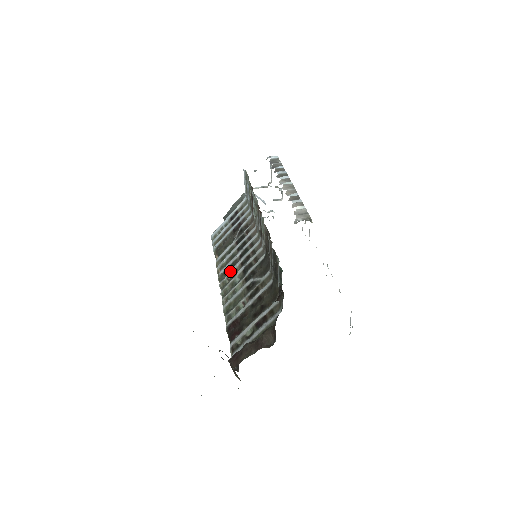
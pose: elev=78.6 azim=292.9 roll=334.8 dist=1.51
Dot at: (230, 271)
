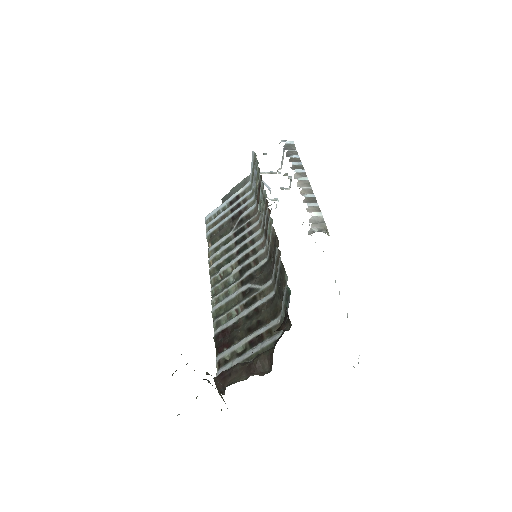
Dot at: (224, 267)
